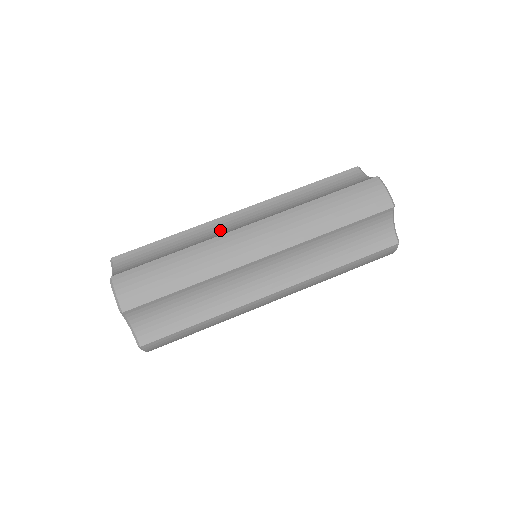
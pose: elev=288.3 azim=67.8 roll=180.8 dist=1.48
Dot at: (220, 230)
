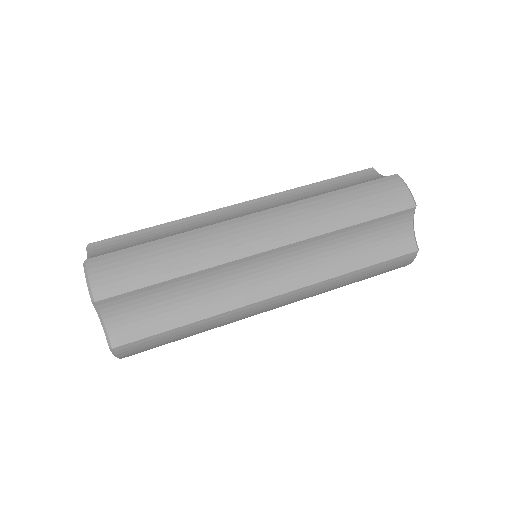
Dot at: (218, 221)
